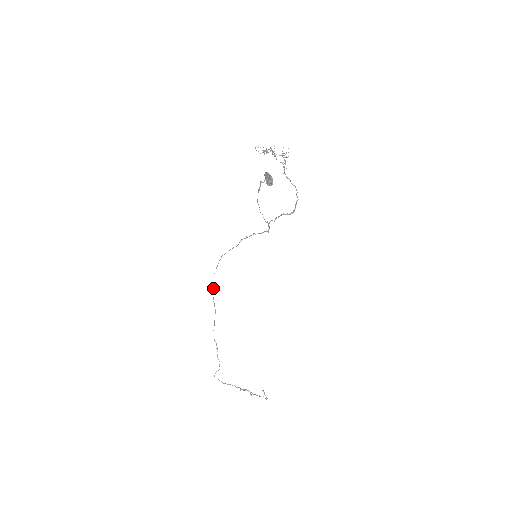
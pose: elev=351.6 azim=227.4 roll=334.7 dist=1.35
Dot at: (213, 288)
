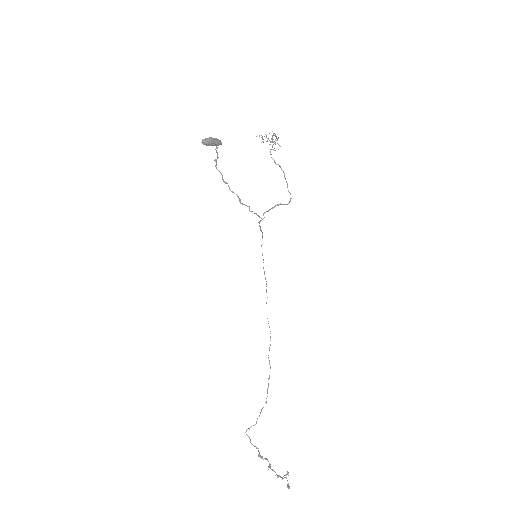
Dot at: occluded
